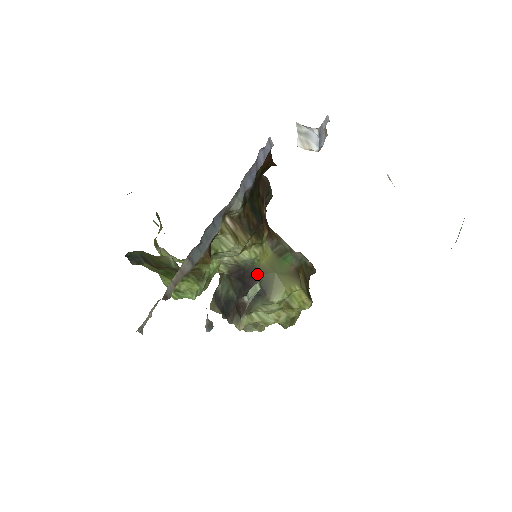
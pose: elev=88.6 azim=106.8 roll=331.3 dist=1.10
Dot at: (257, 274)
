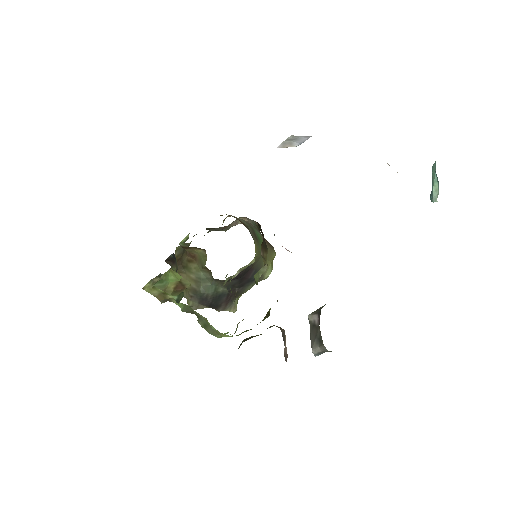
Dot at: (253, 267)
